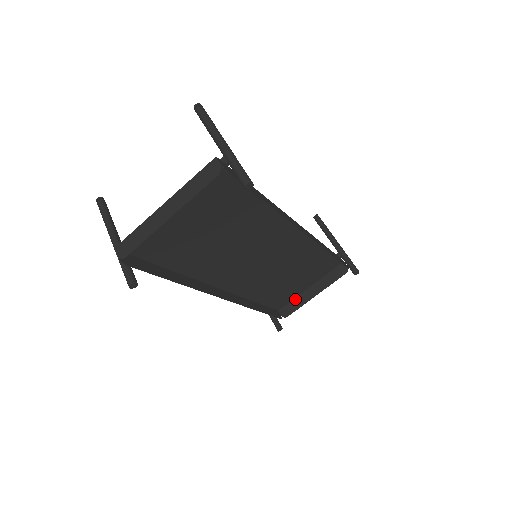
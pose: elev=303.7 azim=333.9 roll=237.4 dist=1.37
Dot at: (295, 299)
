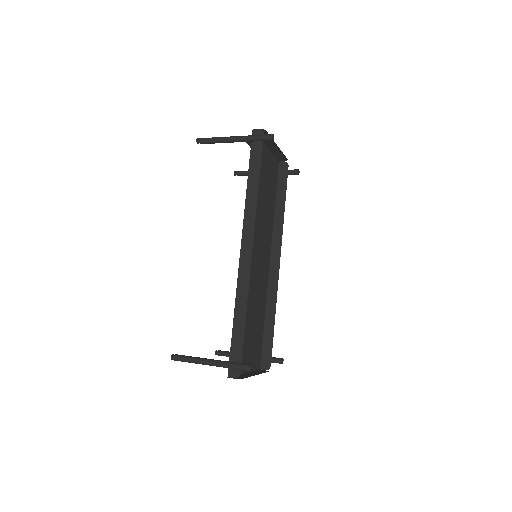
Dot at: occluded
